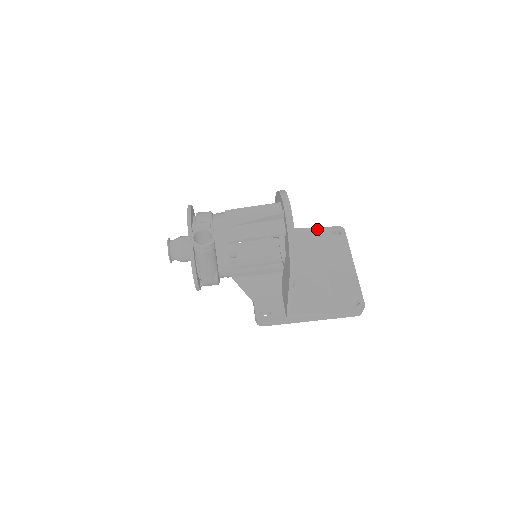
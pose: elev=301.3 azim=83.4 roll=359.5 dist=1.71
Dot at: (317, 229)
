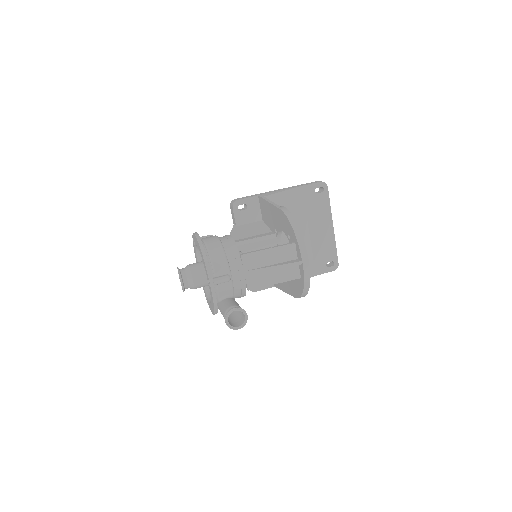
Dot at: (302, 187)
